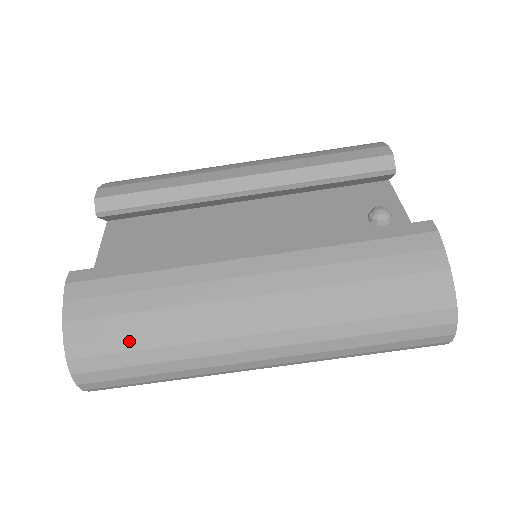
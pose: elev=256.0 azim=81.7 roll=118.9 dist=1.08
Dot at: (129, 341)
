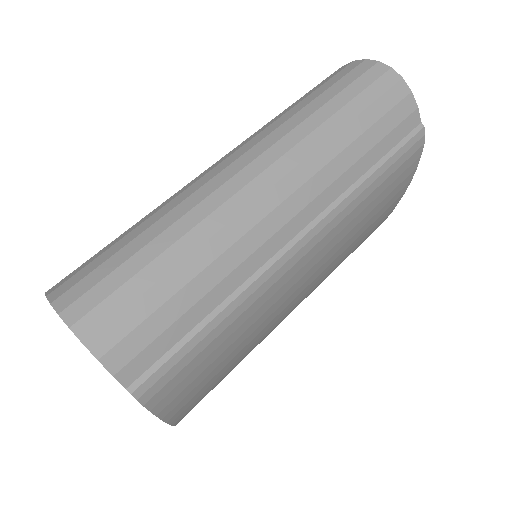
Dot at: (115, 248)
